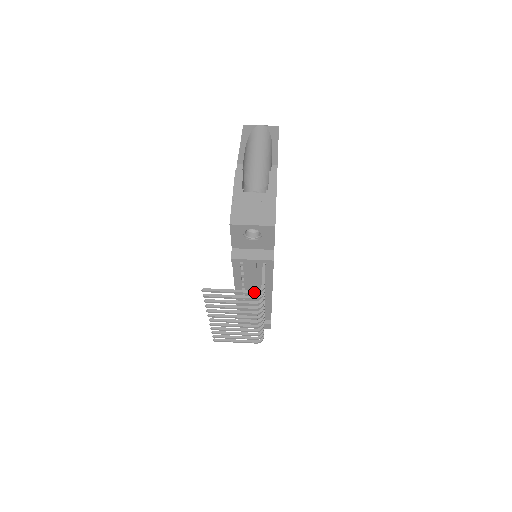
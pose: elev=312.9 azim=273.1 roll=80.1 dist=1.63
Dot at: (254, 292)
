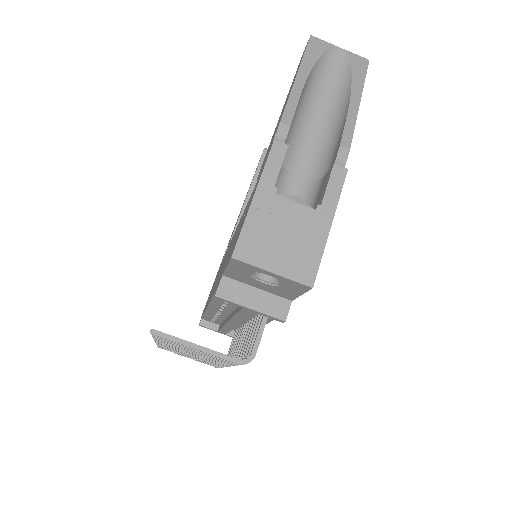
Dot at: (236, 362)
